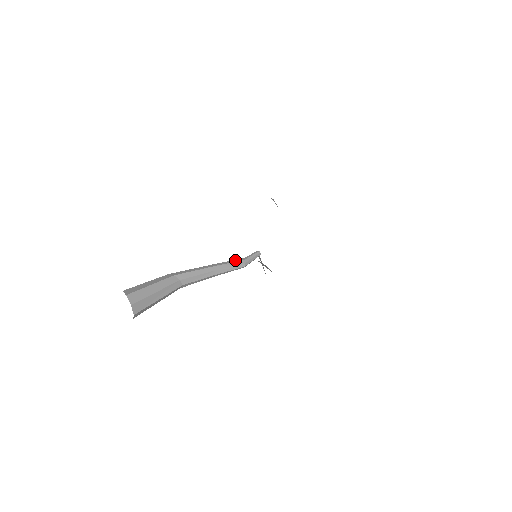
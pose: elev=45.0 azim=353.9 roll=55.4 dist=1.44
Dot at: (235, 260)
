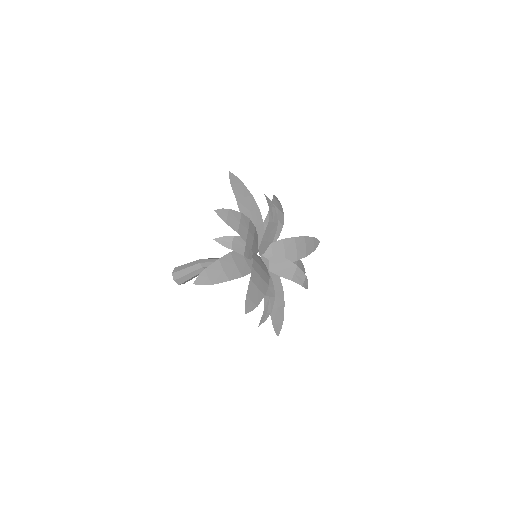
Dot at: occluded
